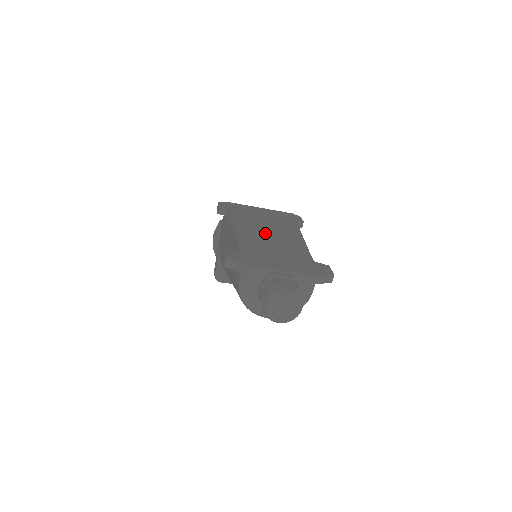
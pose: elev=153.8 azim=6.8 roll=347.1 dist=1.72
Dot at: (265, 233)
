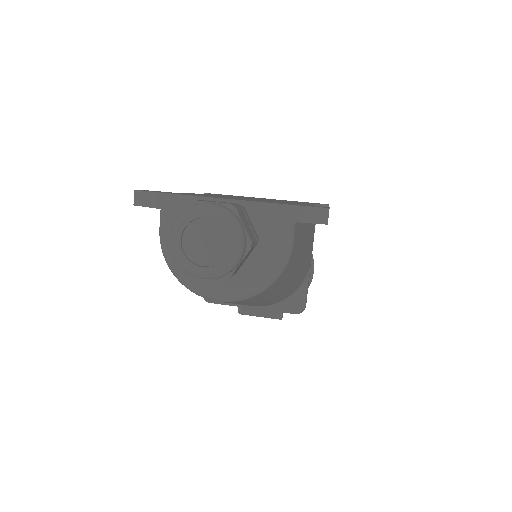
Dot at: occluded
